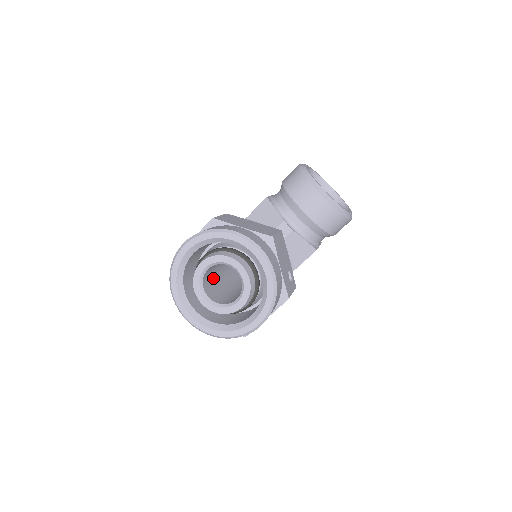
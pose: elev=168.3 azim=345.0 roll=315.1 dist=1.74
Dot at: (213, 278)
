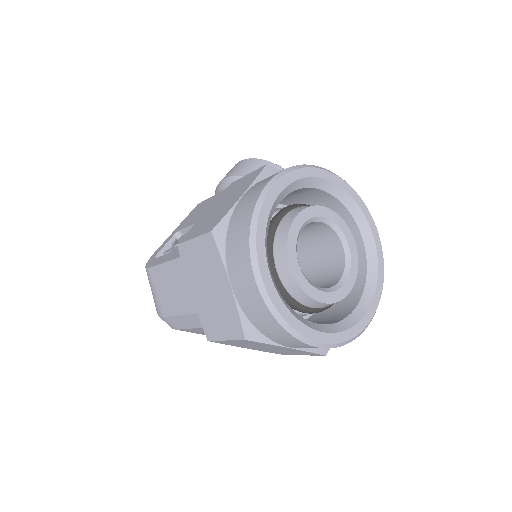
Dot at: occluded
